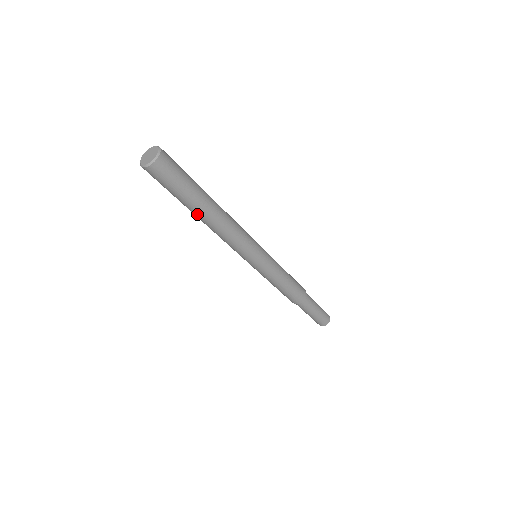
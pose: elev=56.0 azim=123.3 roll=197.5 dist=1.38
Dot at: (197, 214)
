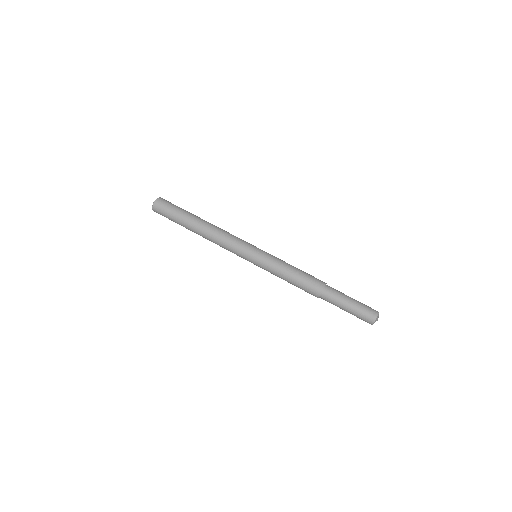
Dot at: (192, 231)
